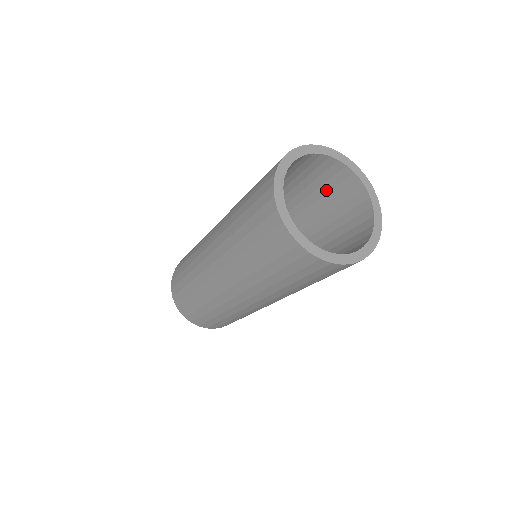
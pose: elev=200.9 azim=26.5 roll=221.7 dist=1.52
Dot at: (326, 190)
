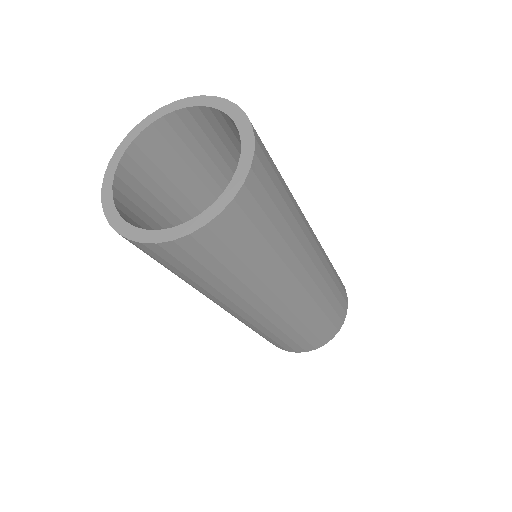
Dot at: occluded
